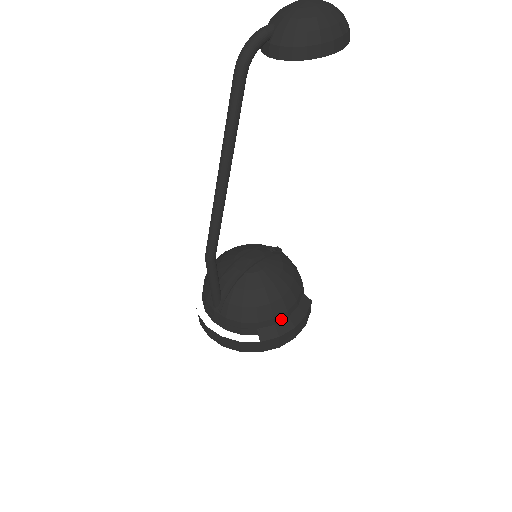
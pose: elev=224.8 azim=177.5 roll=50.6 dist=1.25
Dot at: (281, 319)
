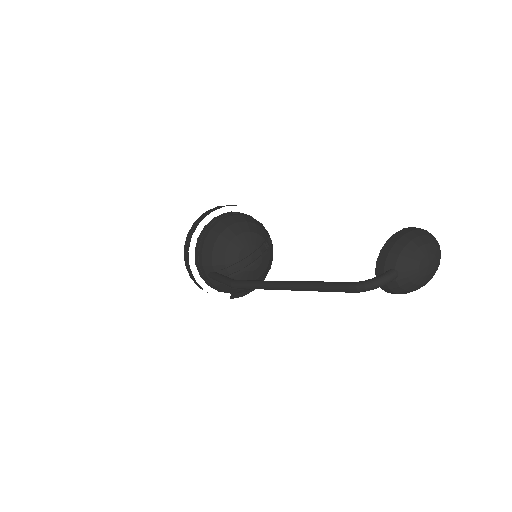
Dot at: occluded
